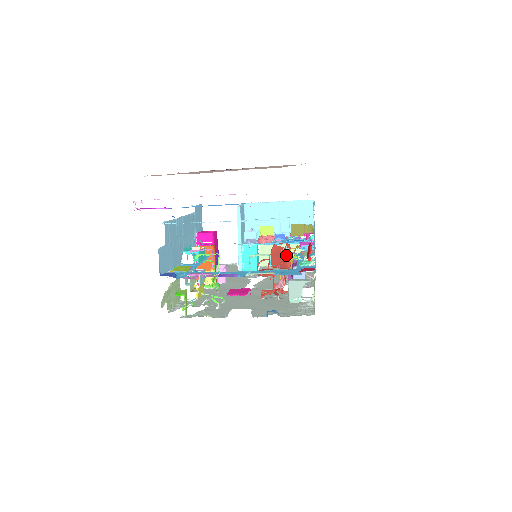
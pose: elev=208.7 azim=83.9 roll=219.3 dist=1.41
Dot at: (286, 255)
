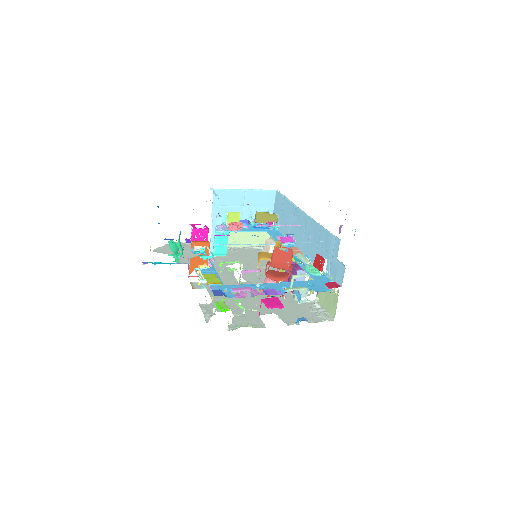
Dot at: (289, 259)
